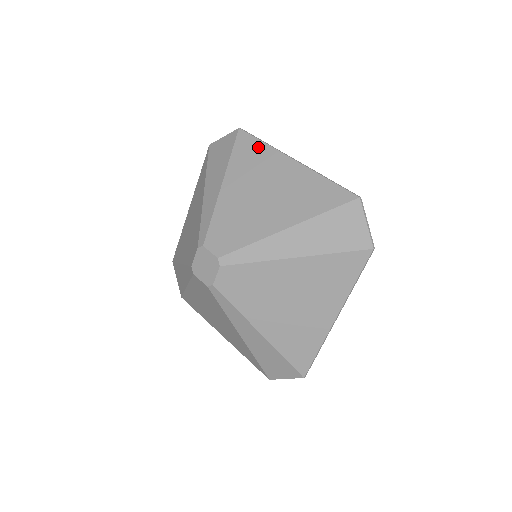
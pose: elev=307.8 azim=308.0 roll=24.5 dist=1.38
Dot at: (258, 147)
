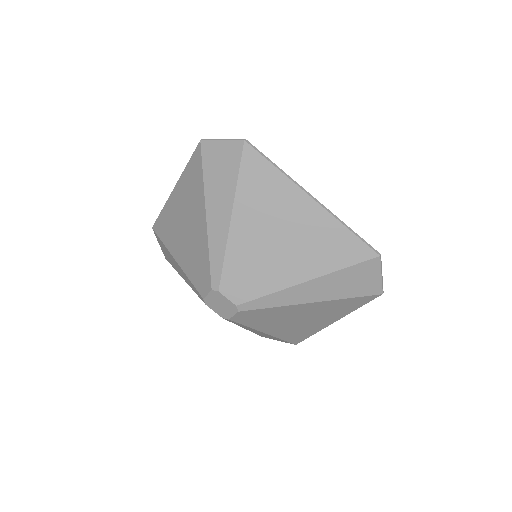
Dot at: (270, 174)
